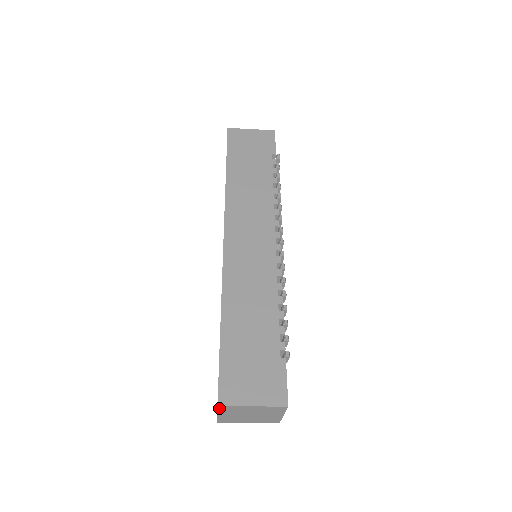
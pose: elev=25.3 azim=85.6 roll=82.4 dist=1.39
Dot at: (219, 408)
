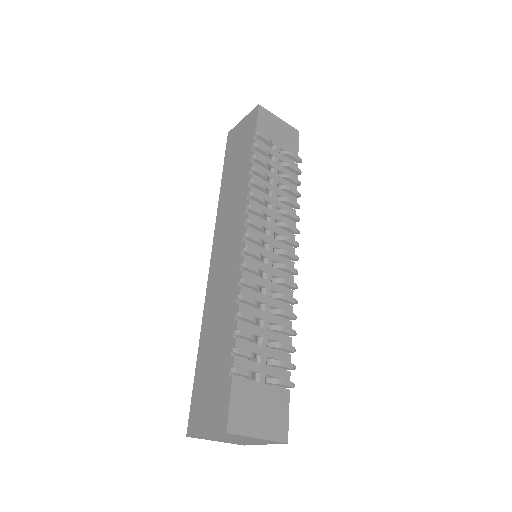
Dot at: (195, 437)
